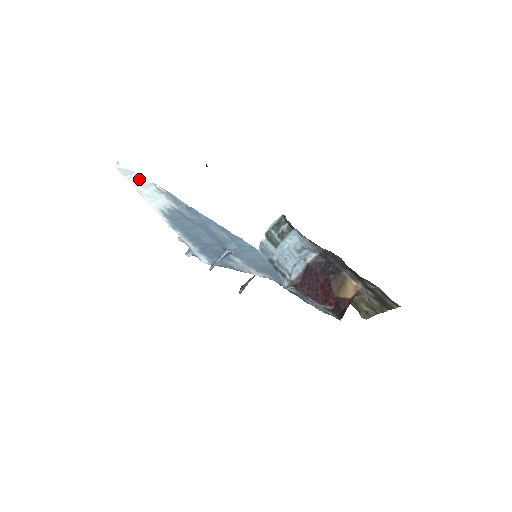
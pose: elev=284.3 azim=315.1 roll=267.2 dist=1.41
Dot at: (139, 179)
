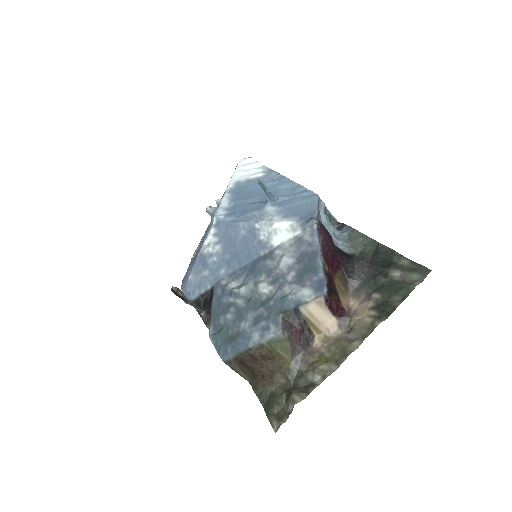
Dot at: (253, 164)
